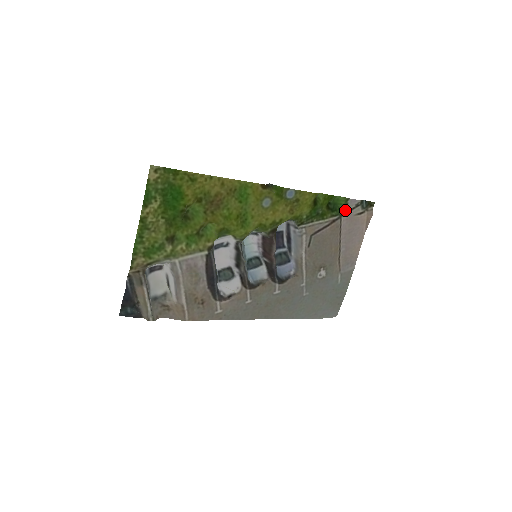
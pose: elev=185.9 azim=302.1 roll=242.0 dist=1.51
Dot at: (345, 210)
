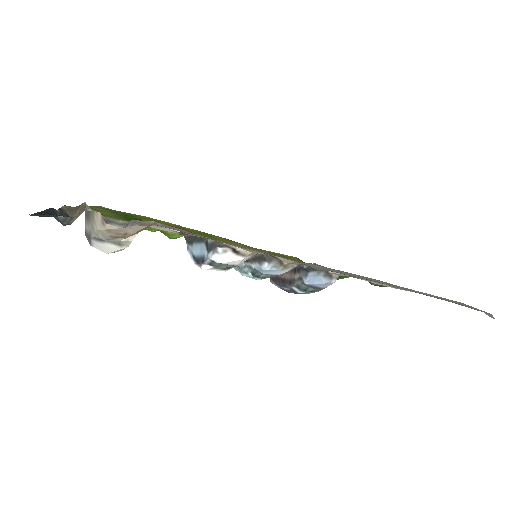
Dot at: occluded
